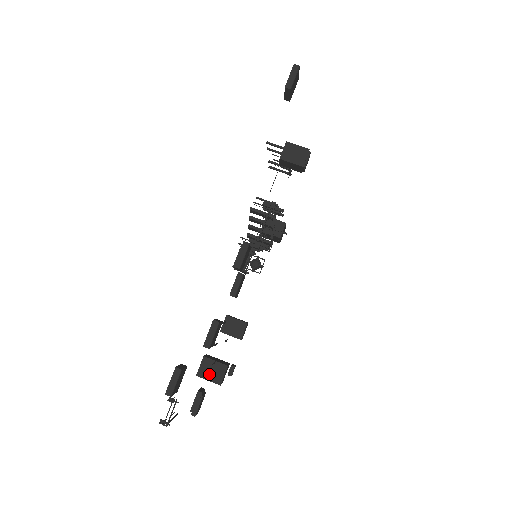
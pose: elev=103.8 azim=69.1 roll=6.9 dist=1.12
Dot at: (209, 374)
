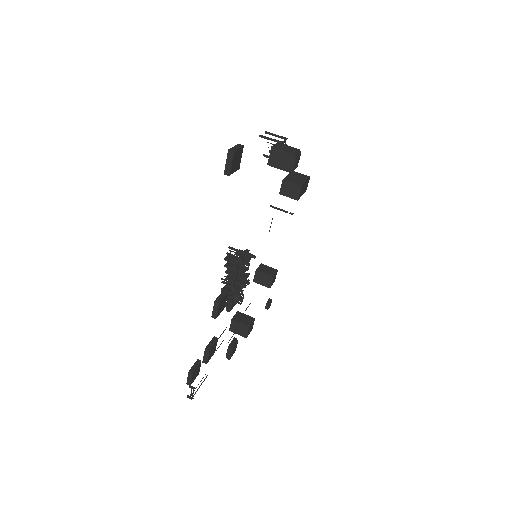
Dot at: (237, 331)
